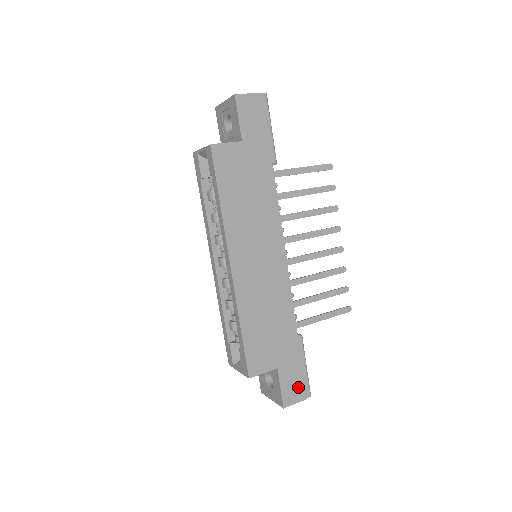
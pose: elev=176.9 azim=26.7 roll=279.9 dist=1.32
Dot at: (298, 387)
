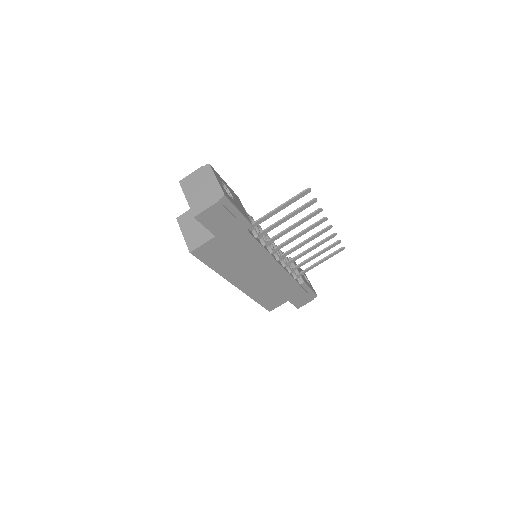
Dot at: (306, 299)
